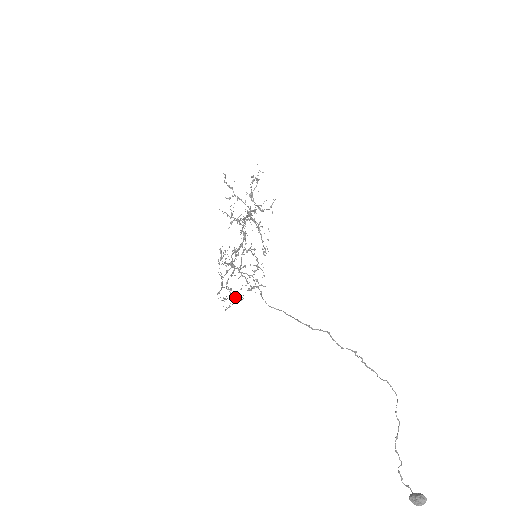
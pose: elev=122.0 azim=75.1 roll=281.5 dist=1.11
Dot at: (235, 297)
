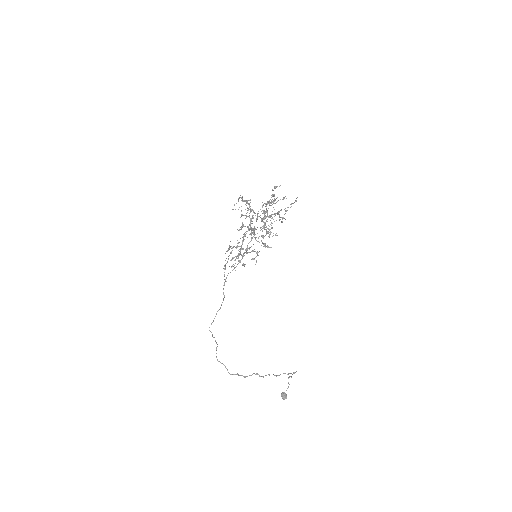
Dot at: (240, 262)
